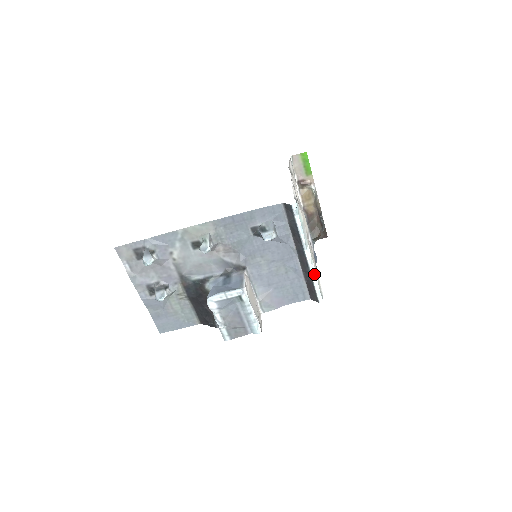
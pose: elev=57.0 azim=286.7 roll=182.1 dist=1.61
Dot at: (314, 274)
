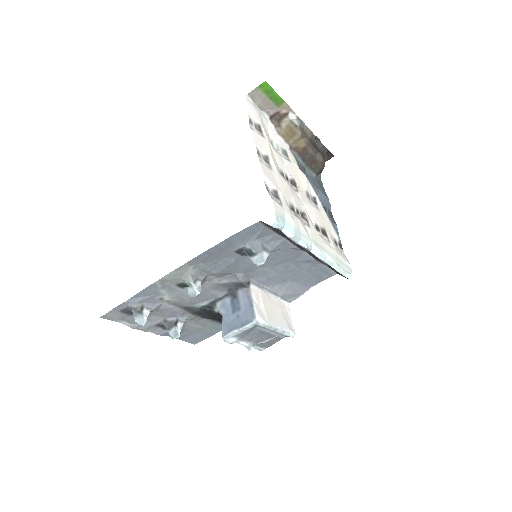
Dot at: (331, 263)
